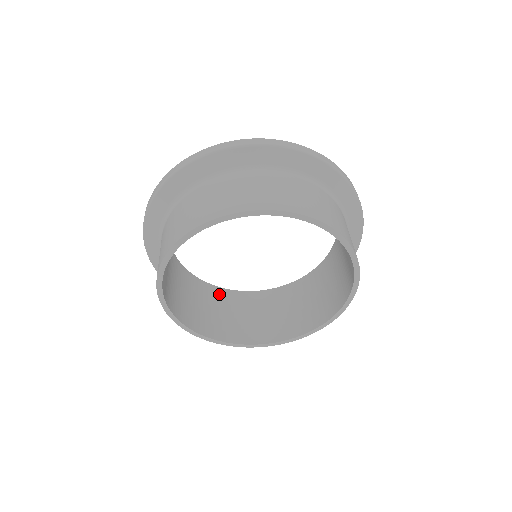
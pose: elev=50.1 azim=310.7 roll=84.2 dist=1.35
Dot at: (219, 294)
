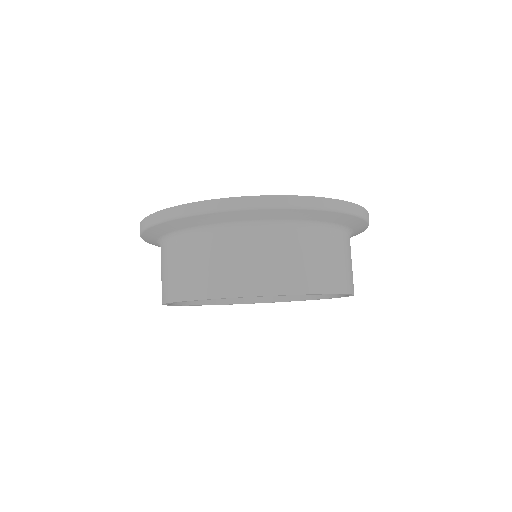
Dot at: occluded
